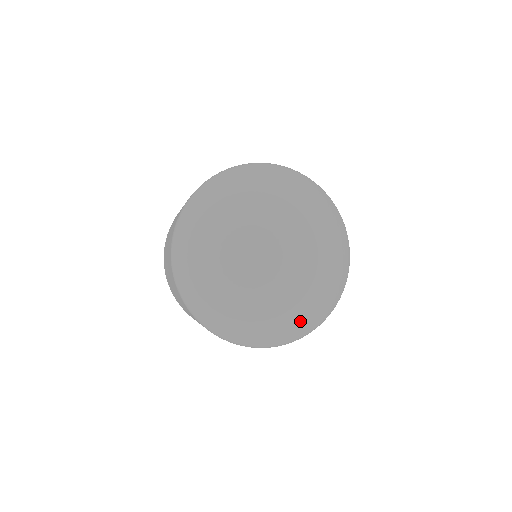
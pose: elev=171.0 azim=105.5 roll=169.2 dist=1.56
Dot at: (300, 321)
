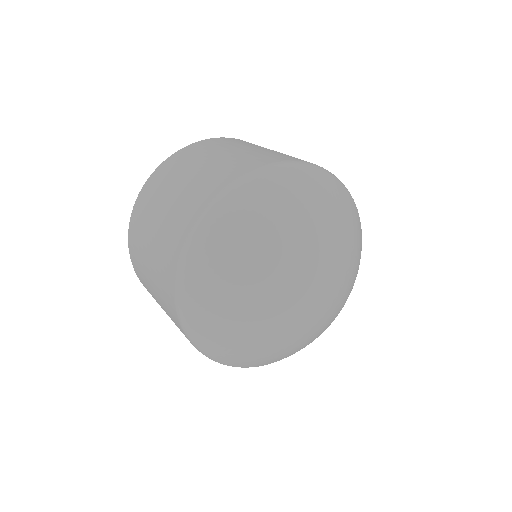
Dot at: occluded
